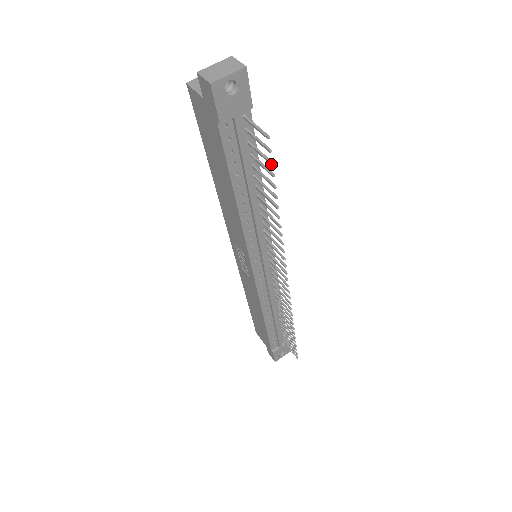
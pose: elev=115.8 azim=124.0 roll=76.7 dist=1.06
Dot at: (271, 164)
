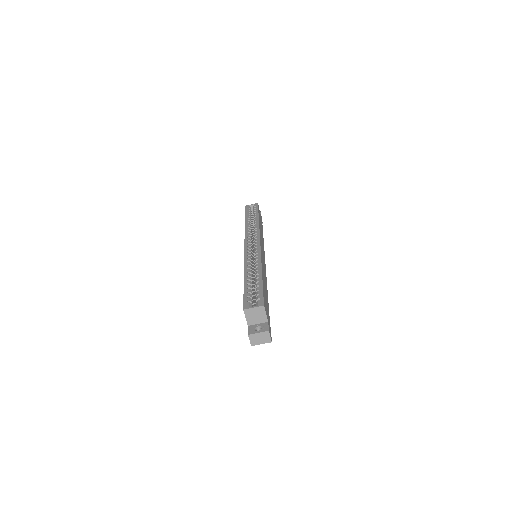
Dot at: occluded
